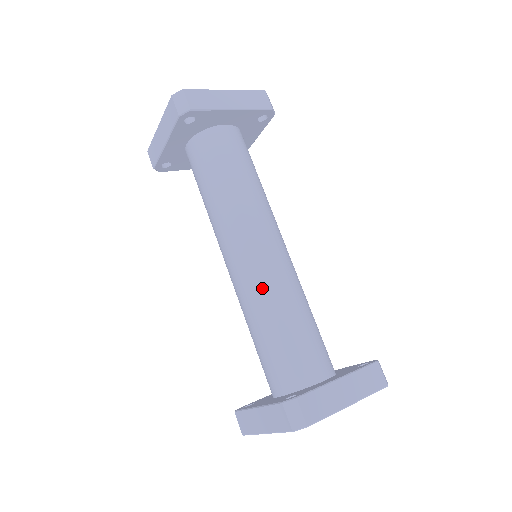
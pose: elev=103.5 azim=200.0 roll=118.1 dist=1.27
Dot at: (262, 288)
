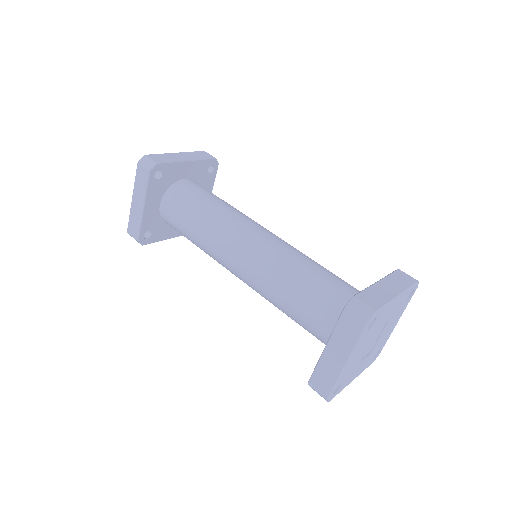
Dot at: (275, 260)
